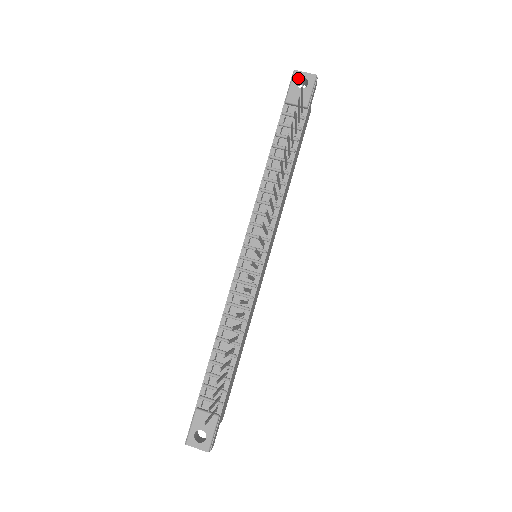
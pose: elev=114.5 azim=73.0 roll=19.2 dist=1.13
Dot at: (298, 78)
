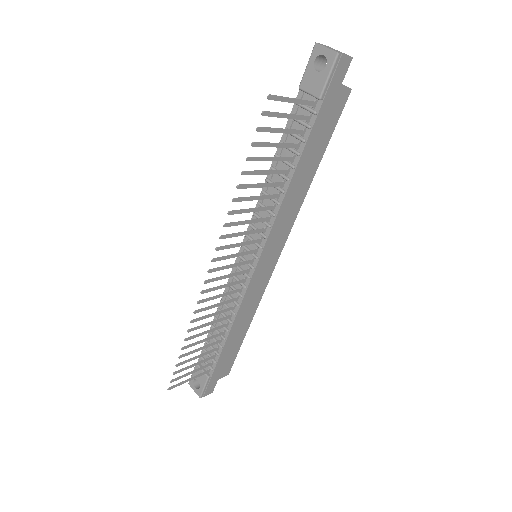
Dot at: (317, 55)
